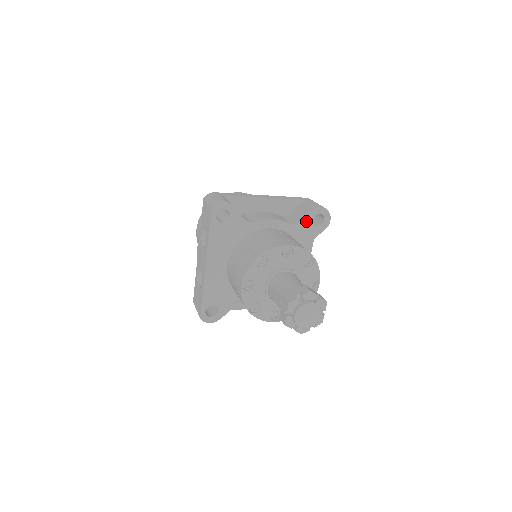
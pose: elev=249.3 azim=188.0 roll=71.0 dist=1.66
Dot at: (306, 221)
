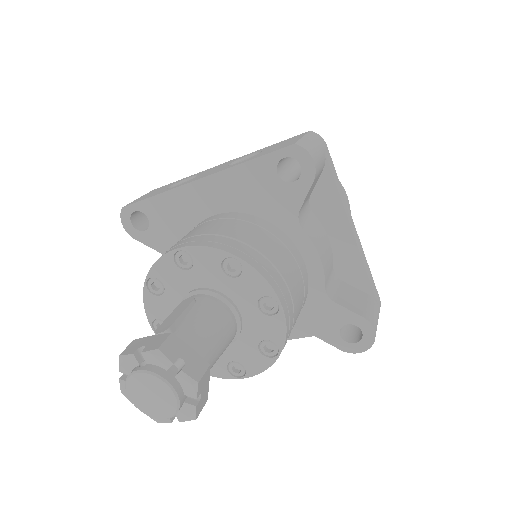
Dot at: (341, 314)
